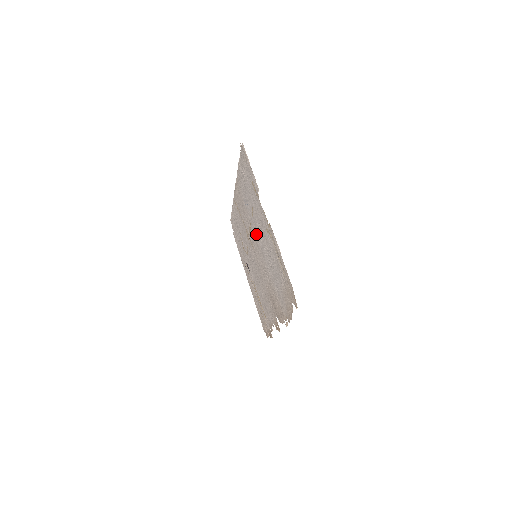
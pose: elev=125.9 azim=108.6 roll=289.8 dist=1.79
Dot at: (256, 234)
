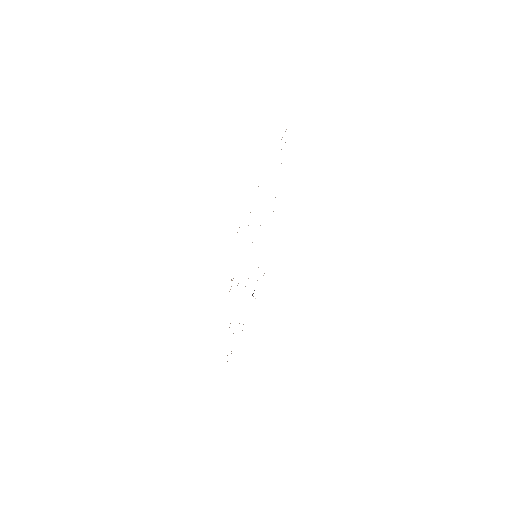
Dot at: occluded
